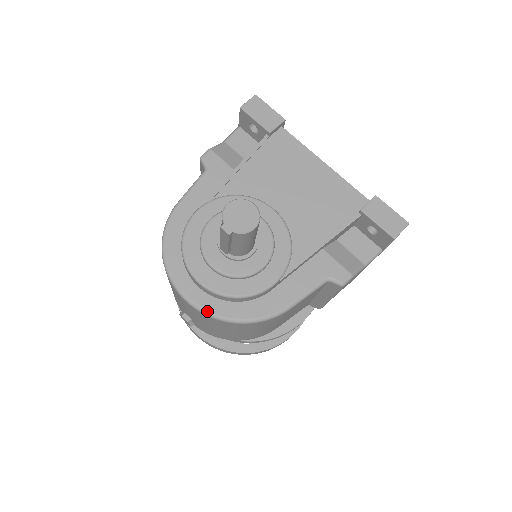
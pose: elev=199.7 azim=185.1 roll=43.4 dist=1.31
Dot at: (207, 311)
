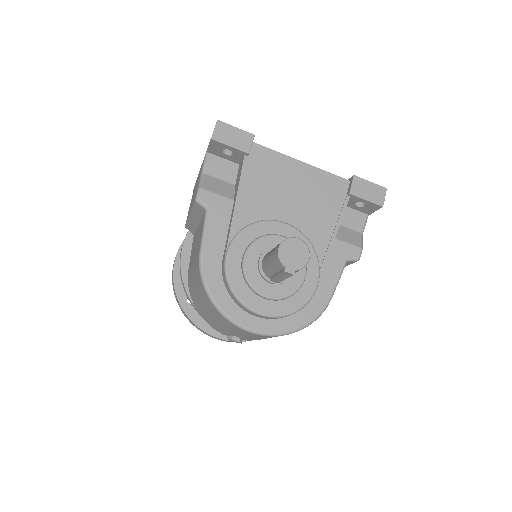
Dot at: (275, 333)
